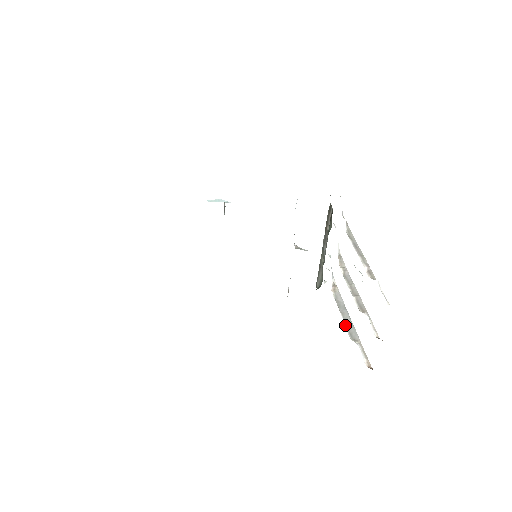
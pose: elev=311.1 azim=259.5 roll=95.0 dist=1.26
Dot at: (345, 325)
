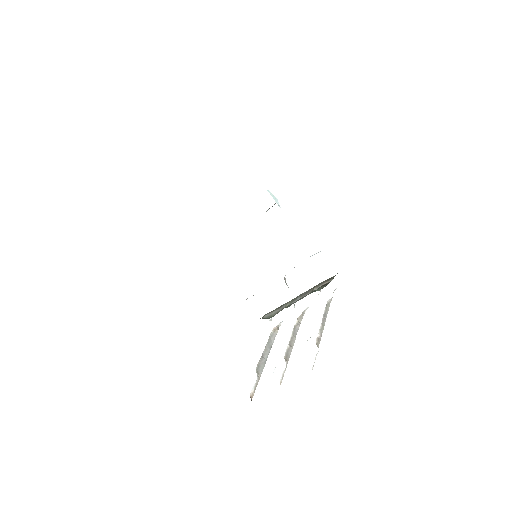
Dot at: (261, 357)
